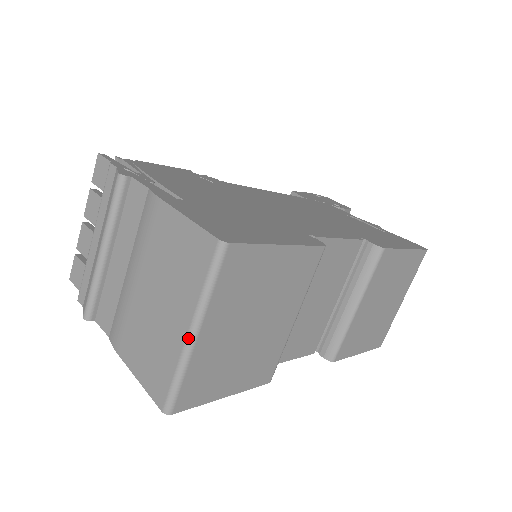
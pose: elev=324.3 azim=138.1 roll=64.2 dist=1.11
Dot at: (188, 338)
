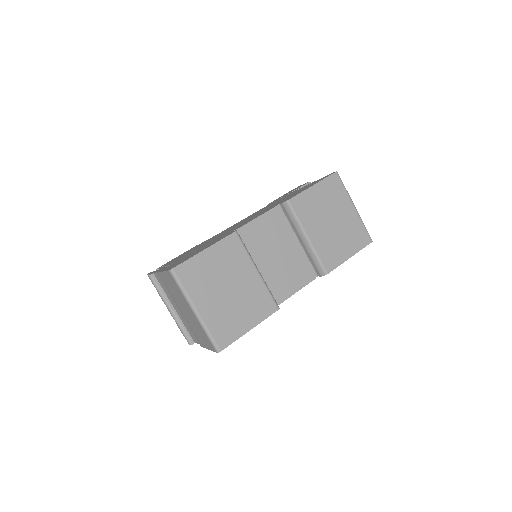
Dot at: (195, 315)
